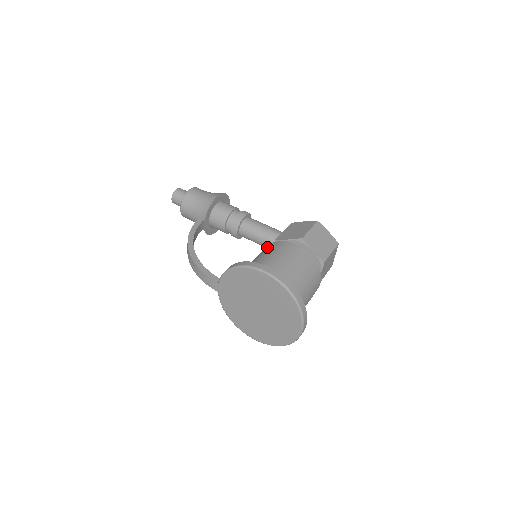
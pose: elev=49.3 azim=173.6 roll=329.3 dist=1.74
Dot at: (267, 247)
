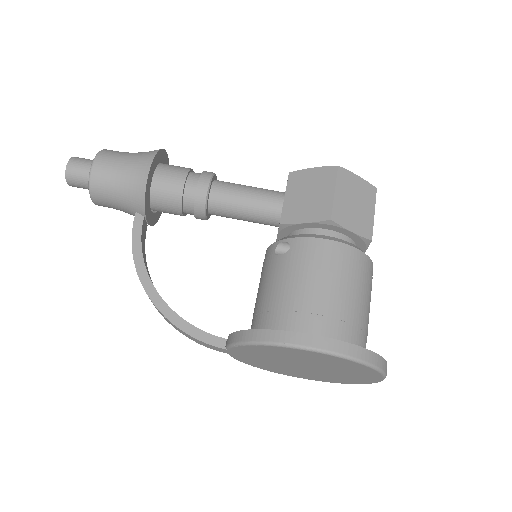
Dot at: (276, 249)
